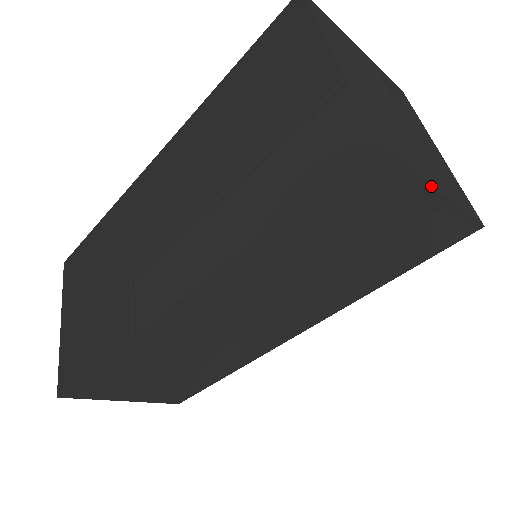
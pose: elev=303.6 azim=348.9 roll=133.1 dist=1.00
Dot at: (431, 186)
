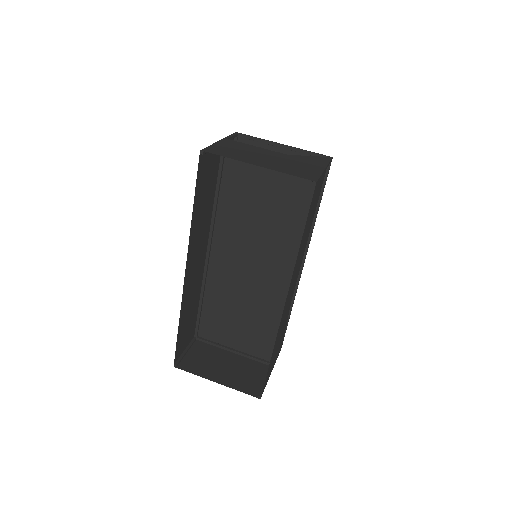
Dot at: (324, 171)
